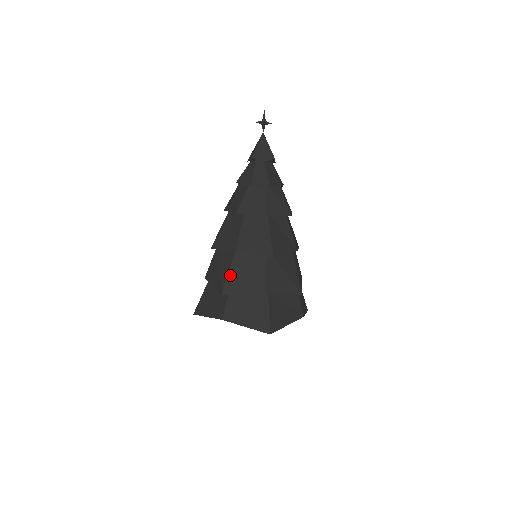
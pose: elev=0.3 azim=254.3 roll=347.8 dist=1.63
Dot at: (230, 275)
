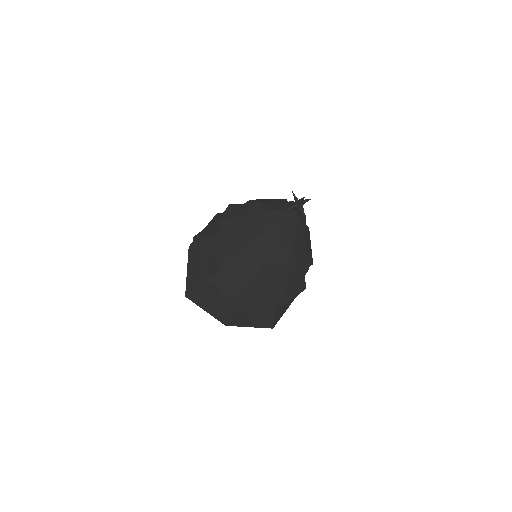
Dot at: (235, 312)
